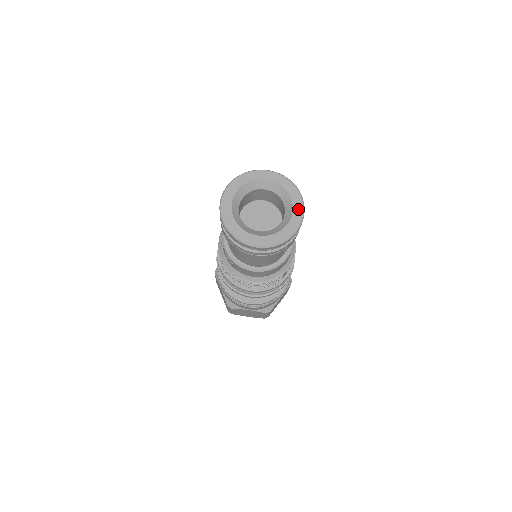
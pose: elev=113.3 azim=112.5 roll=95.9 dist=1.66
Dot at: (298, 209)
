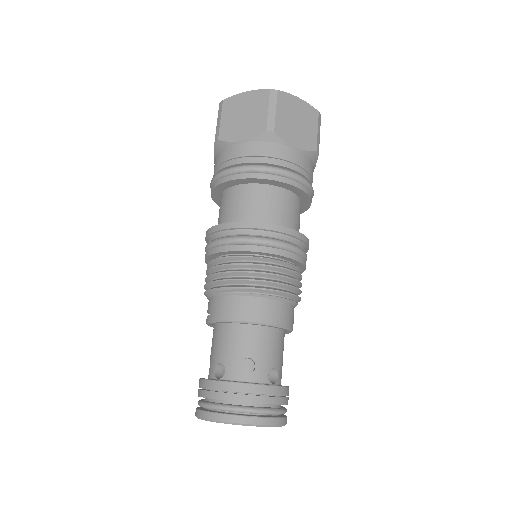
Dot at: occluded
